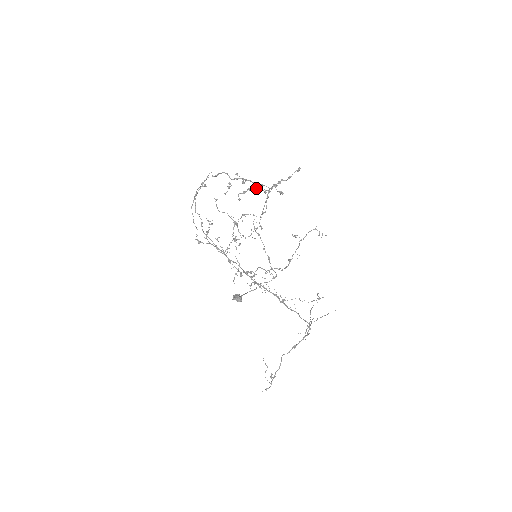
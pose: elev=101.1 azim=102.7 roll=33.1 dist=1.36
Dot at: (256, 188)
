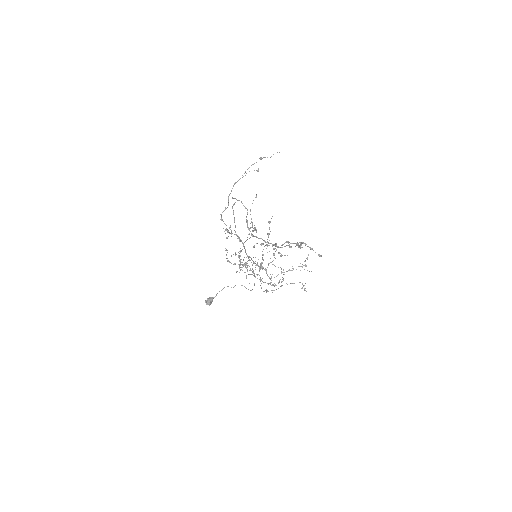
Dot at: (275, 244)
